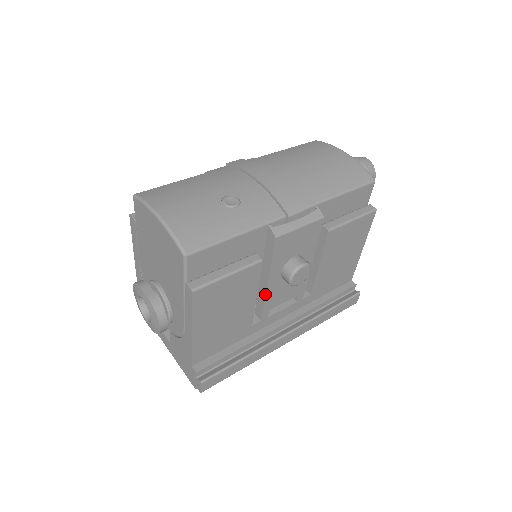
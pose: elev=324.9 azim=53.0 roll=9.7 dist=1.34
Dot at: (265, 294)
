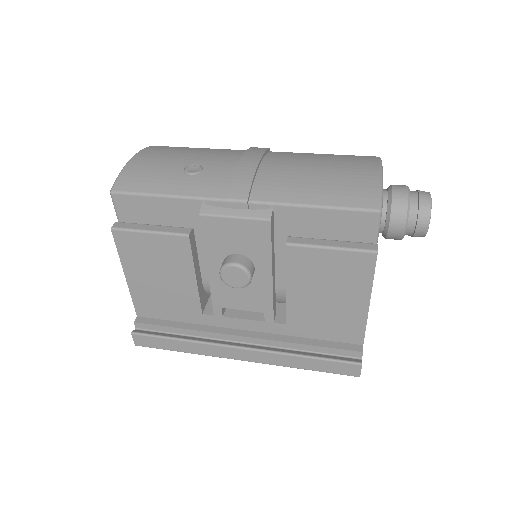
Dot at: (209, 283)
